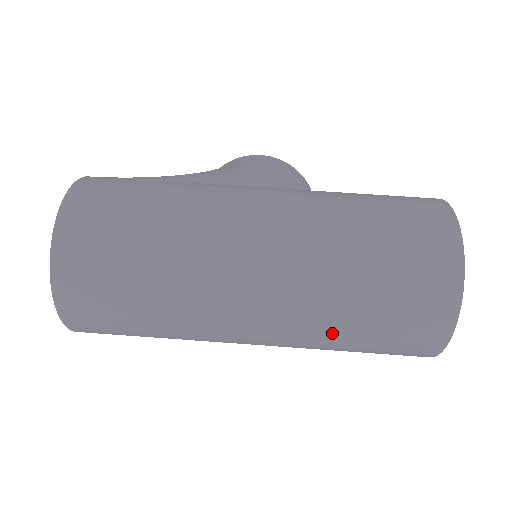
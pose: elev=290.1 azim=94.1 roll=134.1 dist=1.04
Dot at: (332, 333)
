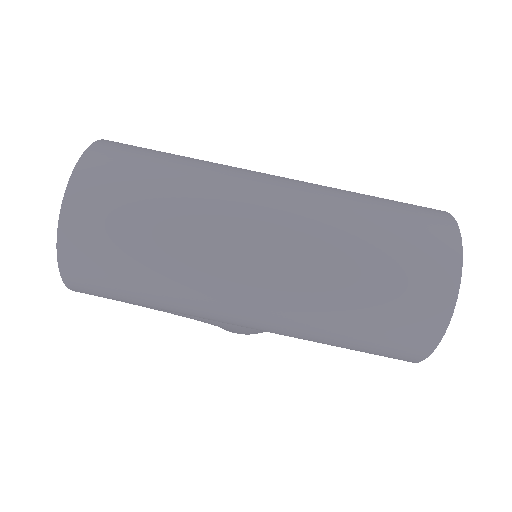
Dot at: (339, 277)
